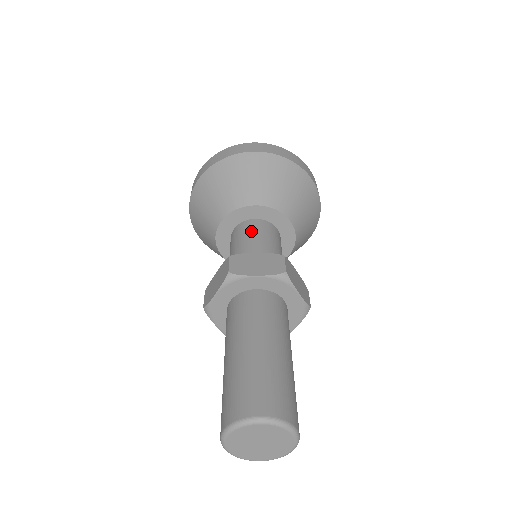
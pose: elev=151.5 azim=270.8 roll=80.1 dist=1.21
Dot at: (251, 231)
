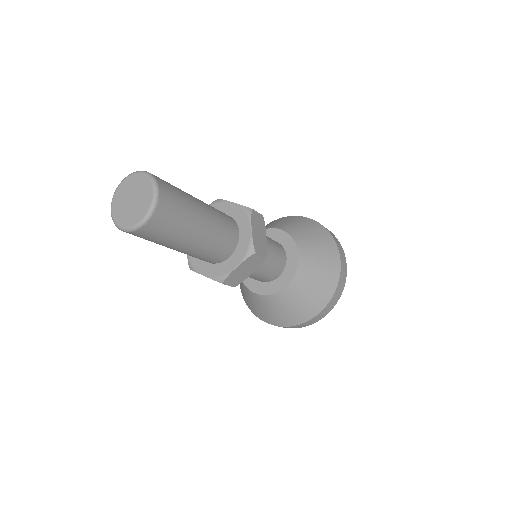
Dot at: occluded
